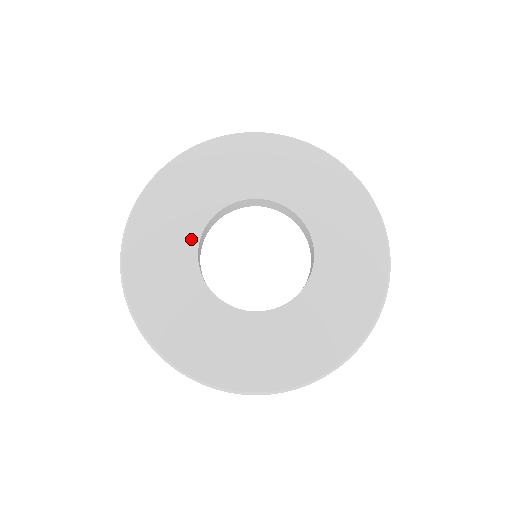
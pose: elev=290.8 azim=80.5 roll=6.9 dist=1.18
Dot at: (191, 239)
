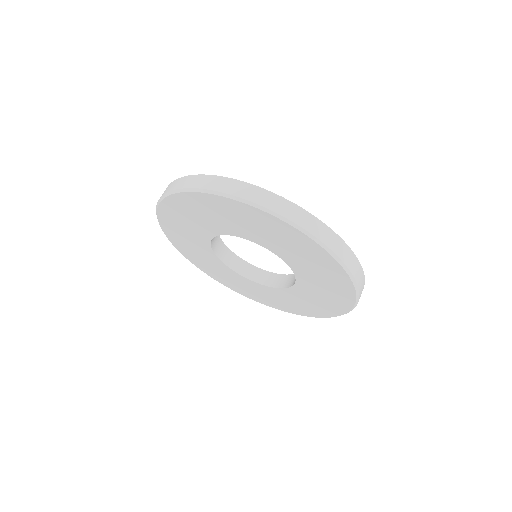
Dot at: (218, 230)
